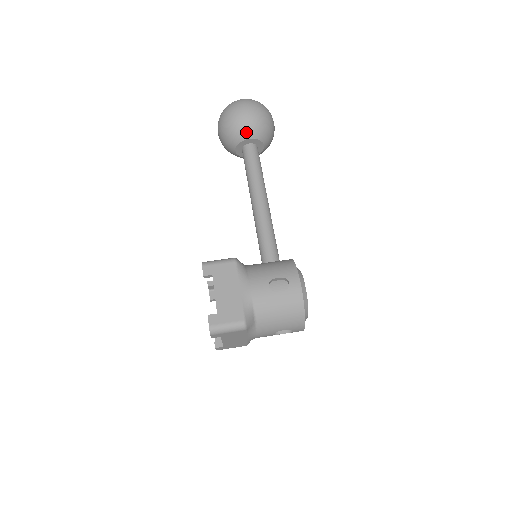
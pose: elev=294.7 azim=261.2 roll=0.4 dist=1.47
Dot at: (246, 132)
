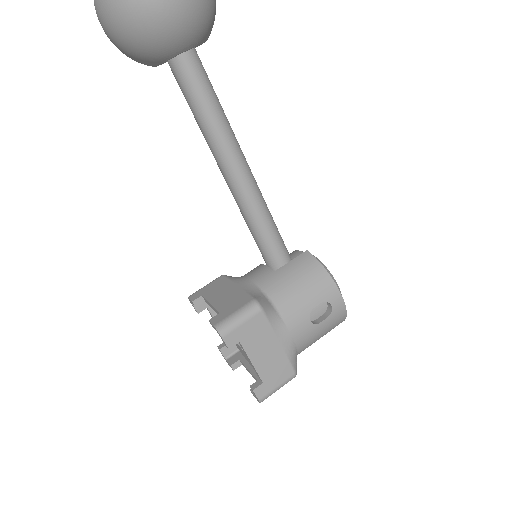
Dot at: (183, 40)
